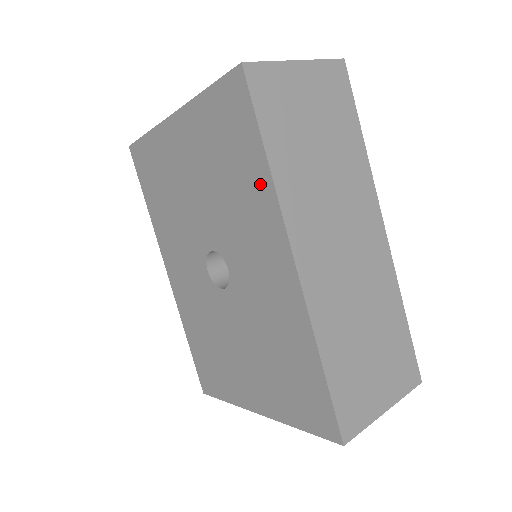
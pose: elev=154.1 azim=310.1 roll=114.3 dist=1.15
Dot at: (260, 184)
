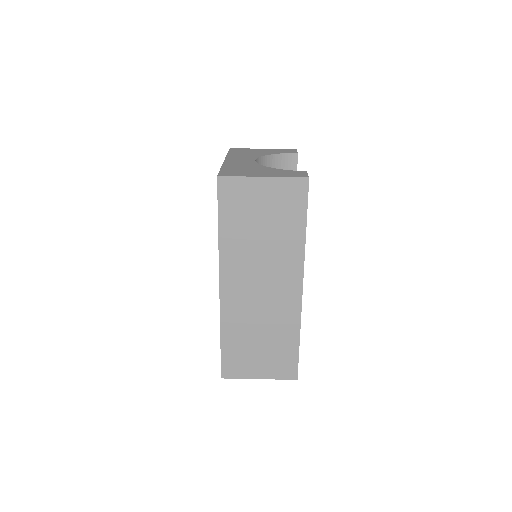
Dot at: occluded
